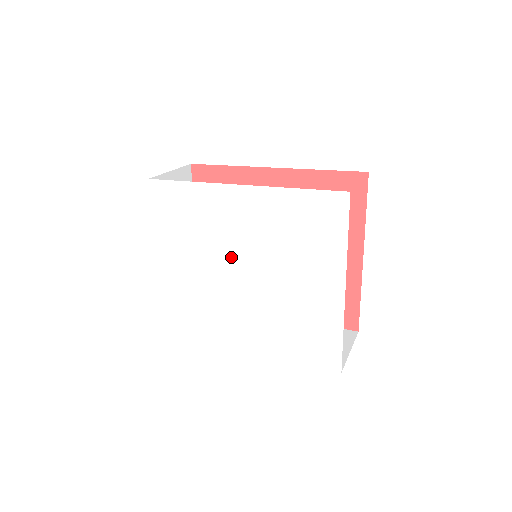
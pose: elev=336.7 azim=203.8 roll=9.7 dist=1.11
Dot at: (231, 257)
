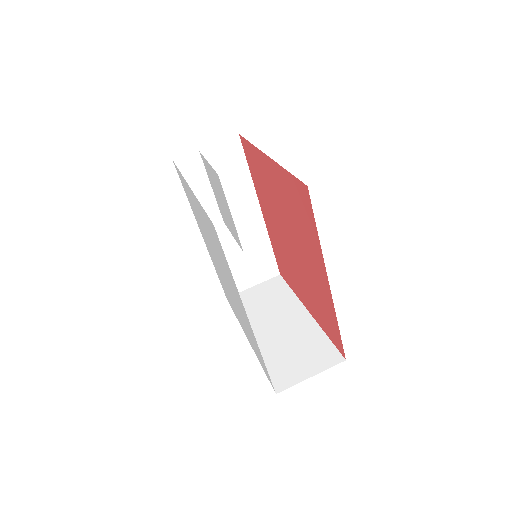
Dot at: (223, 270)
